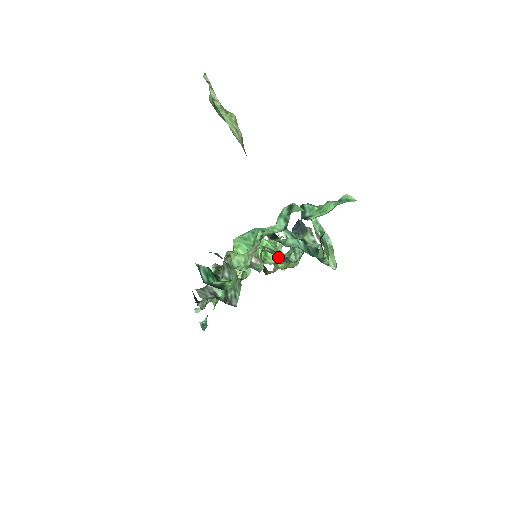
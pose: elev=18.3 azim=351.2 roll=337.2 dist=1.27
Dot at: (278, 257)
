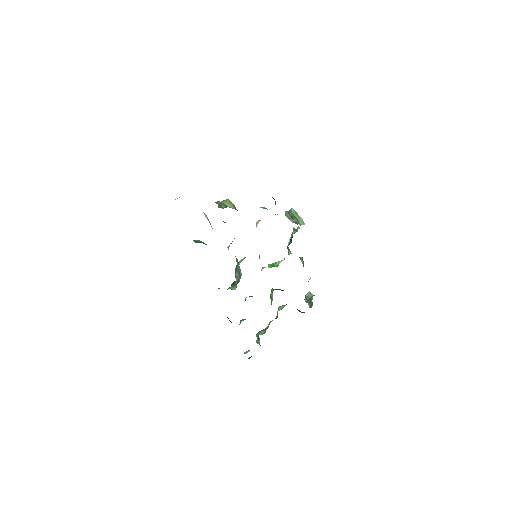
Dot at: occluded
